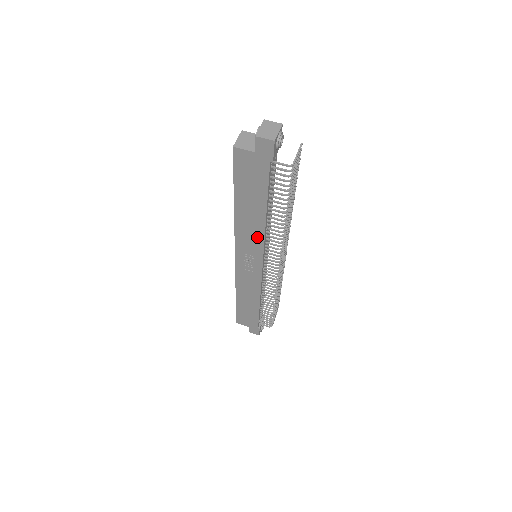
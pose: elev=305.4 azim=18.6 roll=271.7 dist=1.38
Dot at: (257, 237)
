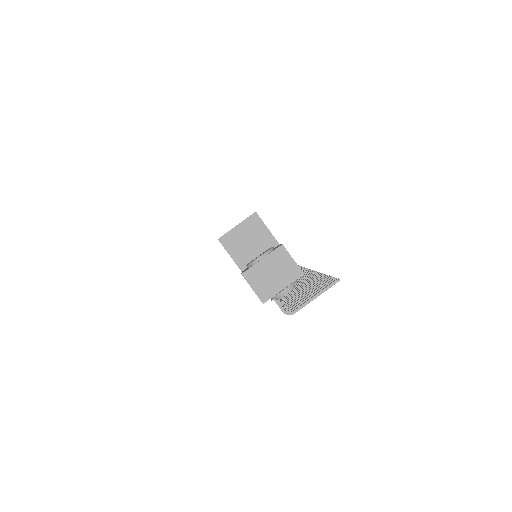
Dot at: occluded
